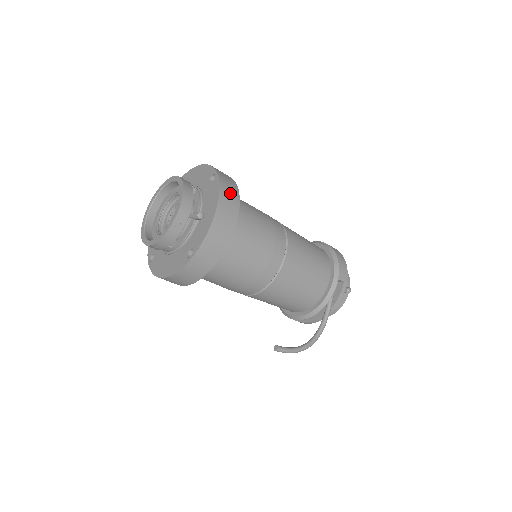
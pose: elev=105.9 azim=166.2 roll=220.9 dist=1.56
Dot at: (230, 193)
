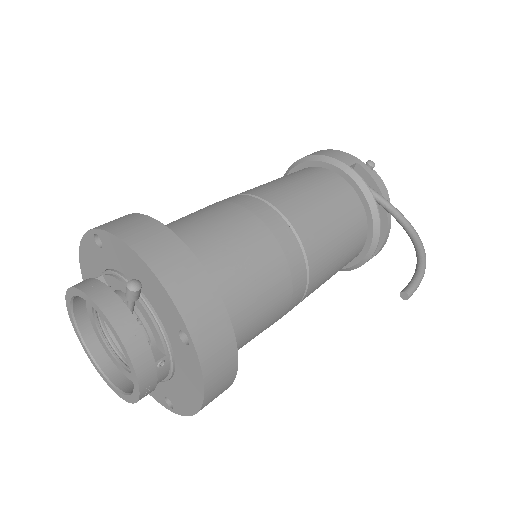
Dot at: (132, 225)
